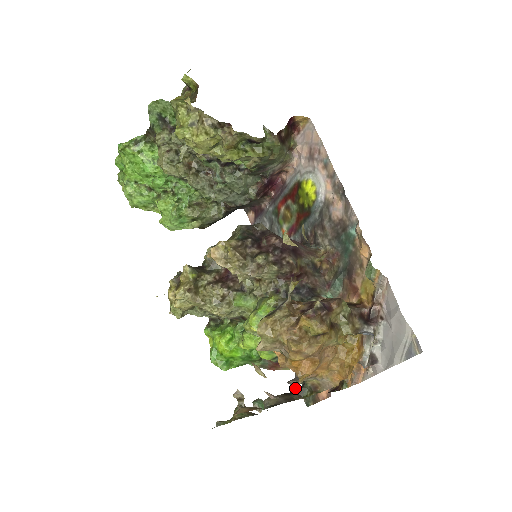
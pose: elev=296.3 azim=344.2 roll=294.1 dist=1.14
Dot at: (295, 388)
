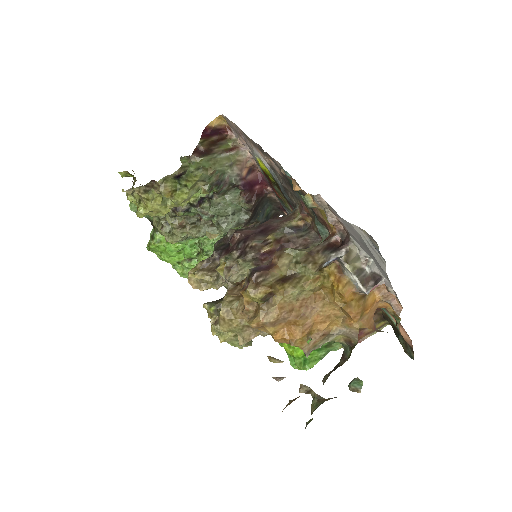
Dot at: occluded
